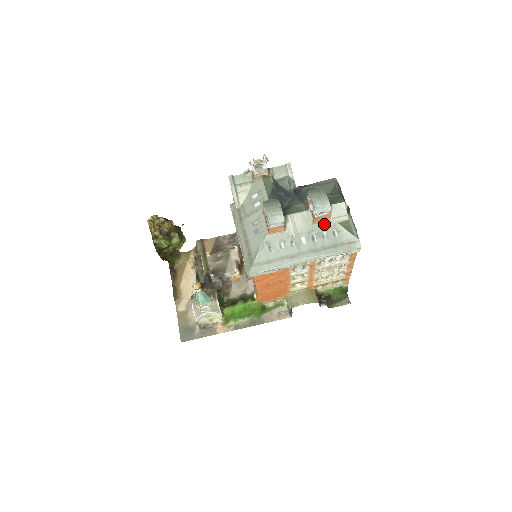
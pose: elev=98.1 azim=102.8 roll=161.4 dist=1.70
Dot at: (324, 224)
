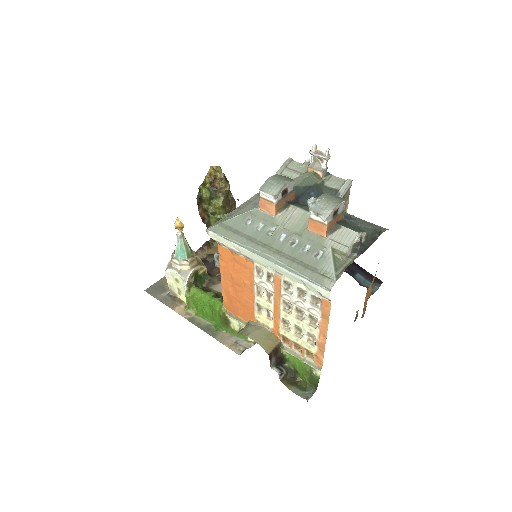
Dot at: (317, 237)
